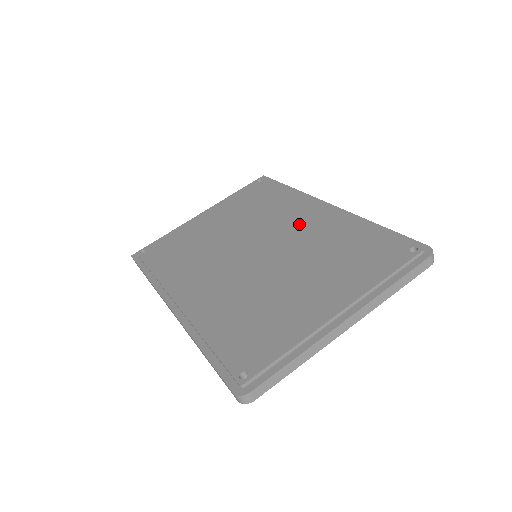
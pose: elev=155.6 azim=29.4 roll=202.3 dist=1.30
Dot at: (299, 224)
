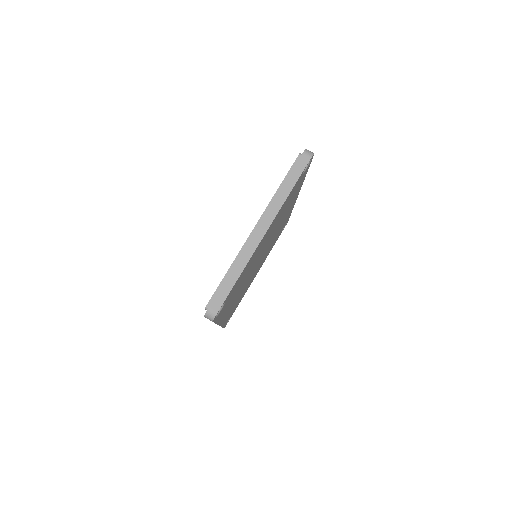
Dot at: occluded
